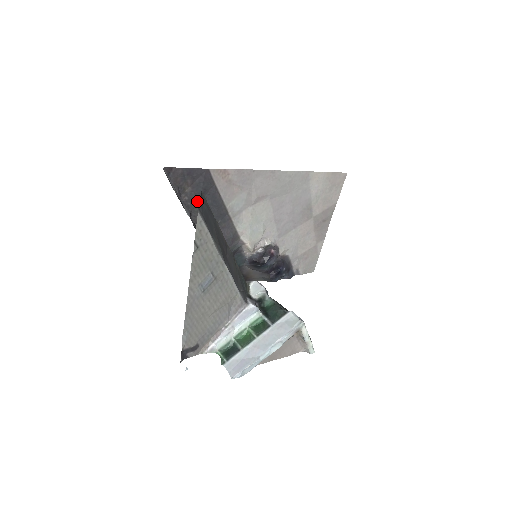
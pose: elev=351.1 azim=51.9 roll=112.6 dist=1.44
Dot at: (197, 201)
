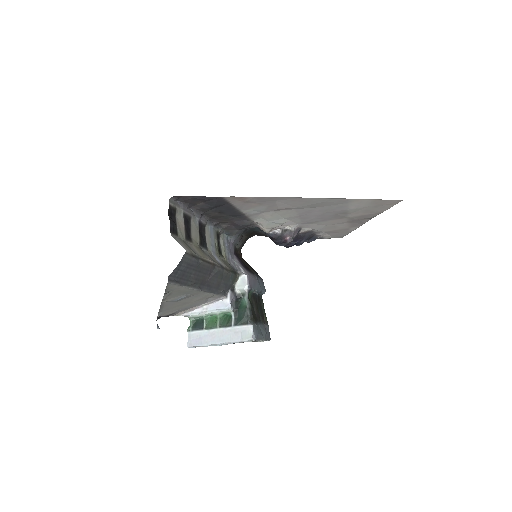
Dot at: occluded
